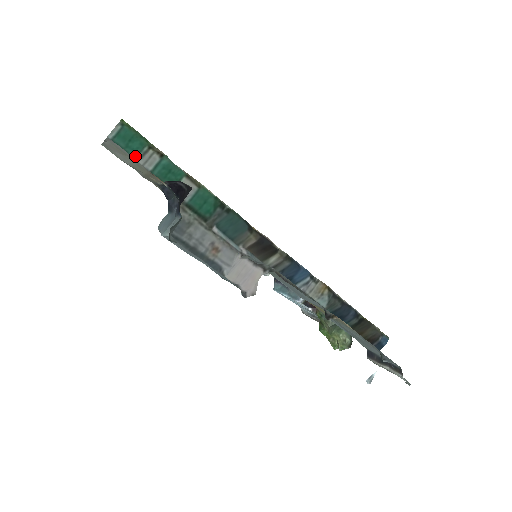
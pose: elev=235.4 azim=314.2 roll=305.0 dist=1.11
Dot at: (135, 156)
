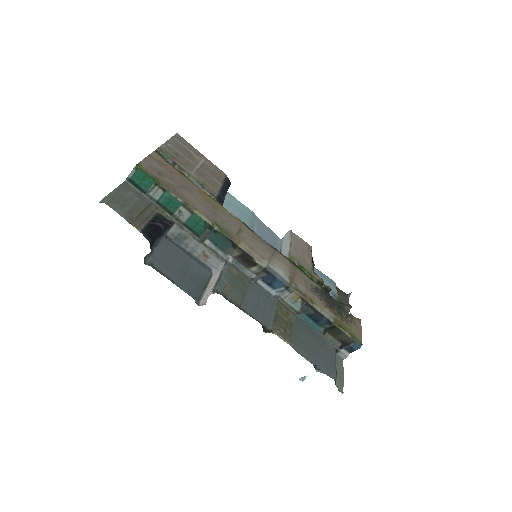
Dot at: (147, 189)
